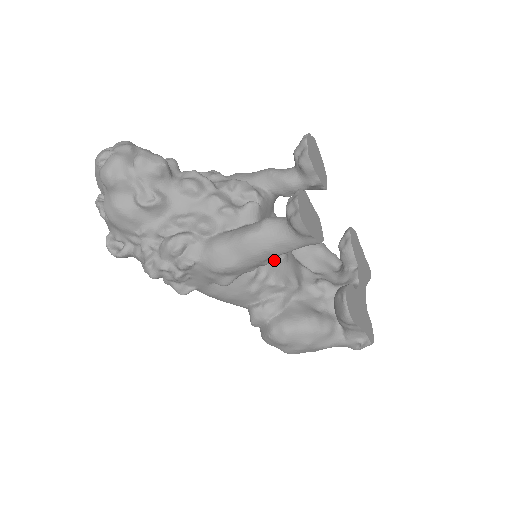
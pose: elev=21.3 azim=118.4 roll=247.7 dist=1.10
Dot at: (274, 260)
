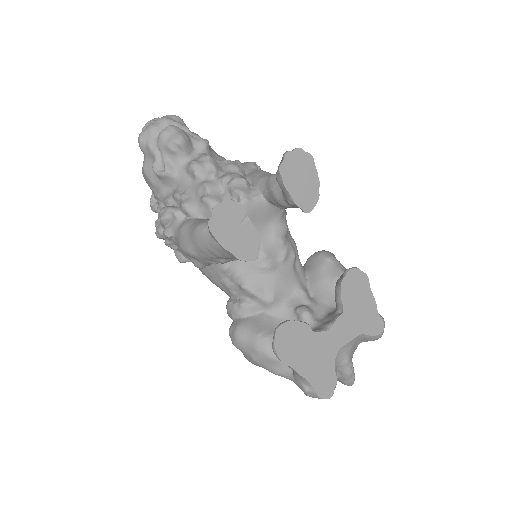
Dot at: (252, 265)
